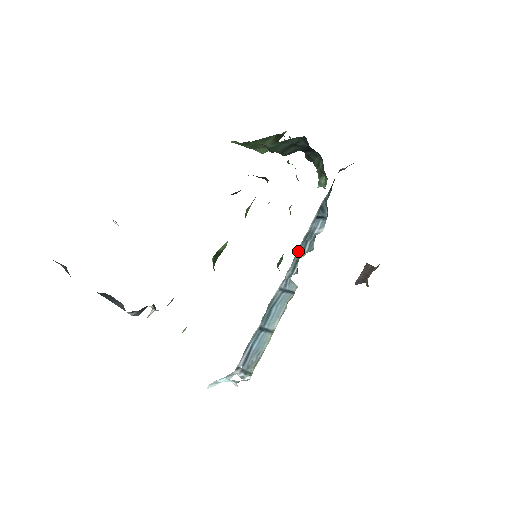
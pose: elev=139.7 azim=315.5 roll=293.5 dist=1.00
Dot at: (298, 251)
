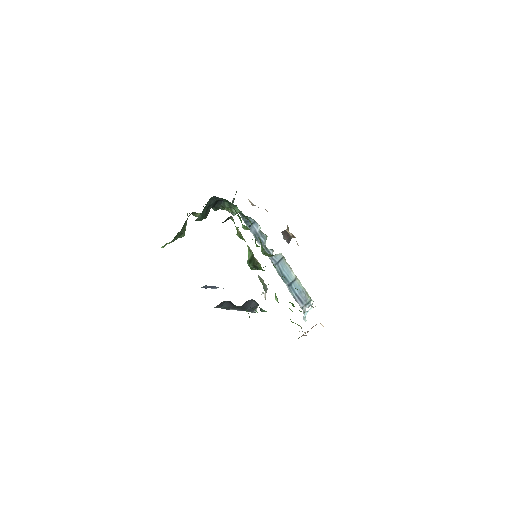
Dot at: occluded
